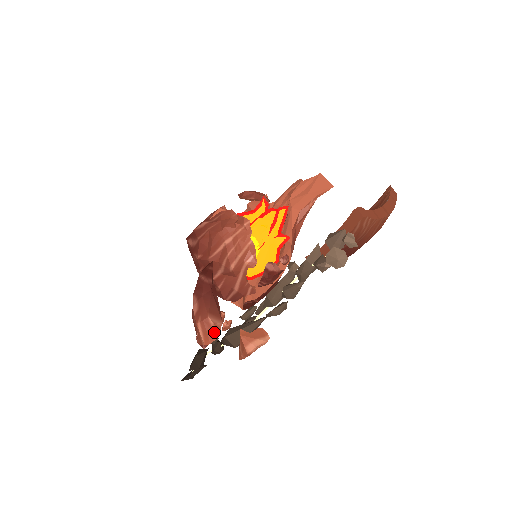
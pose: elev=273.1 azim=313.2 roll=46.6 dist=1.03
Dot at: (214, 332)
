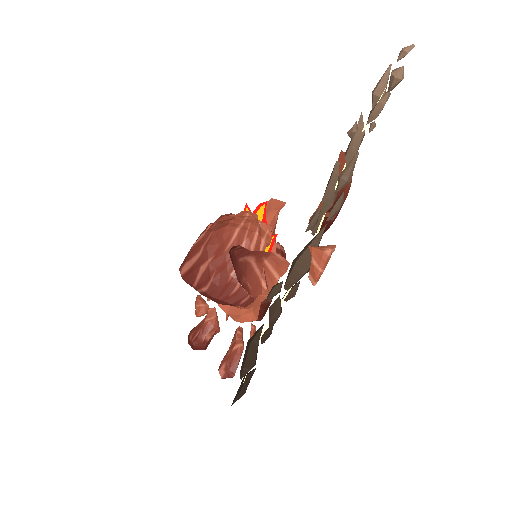
Dot at: (284, 262)
